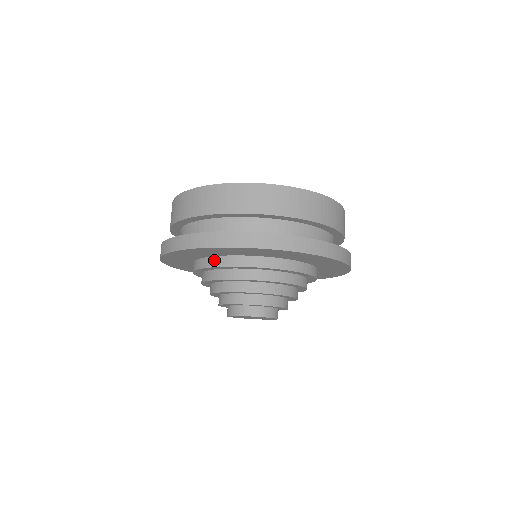
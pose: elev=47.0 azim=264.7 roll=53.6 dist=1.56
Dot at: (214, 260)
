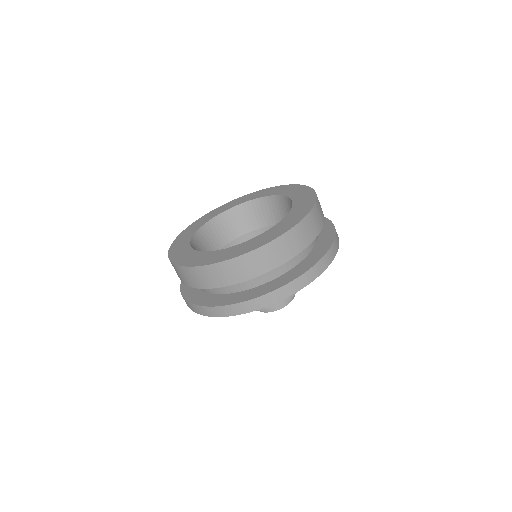
Dot at: occluded
